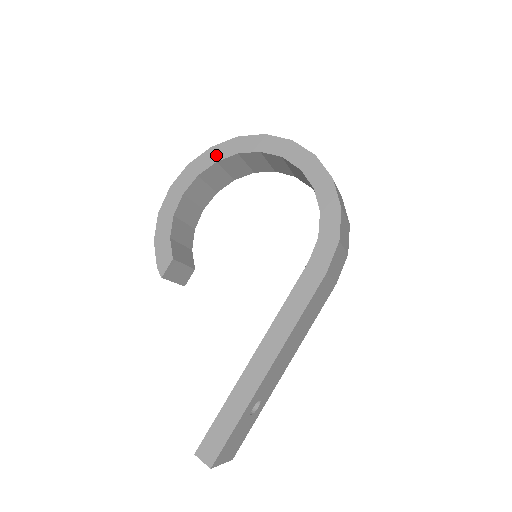
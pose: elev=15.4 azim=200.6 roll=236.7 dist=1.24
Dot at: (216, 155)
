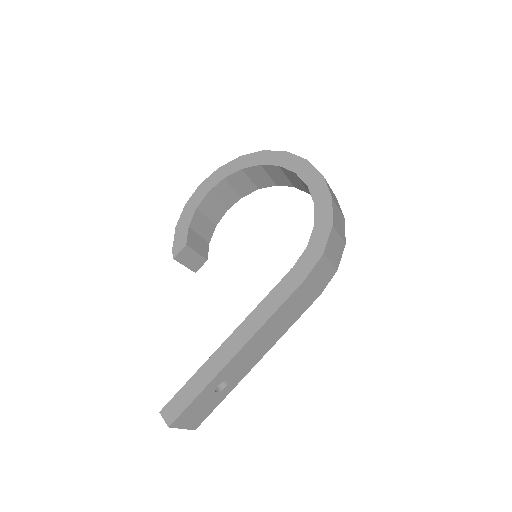
Dot at: (243, 163)
